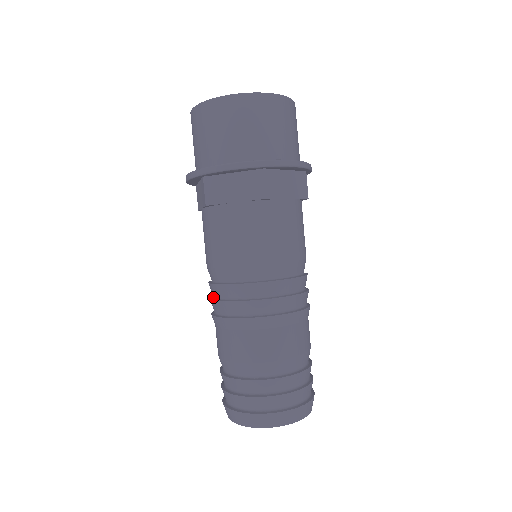
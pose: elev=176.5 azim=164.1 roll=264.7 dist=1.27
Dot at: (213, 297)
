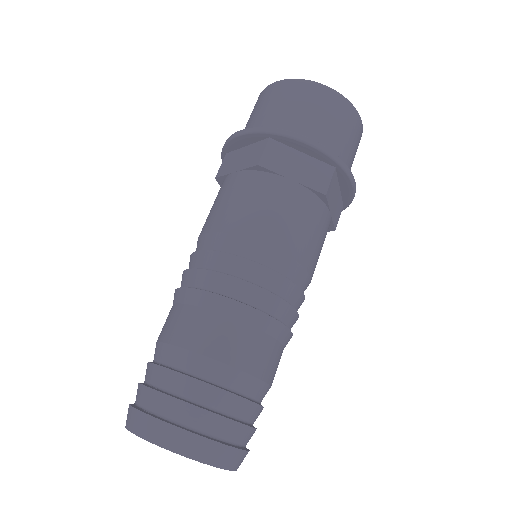
Dot at: occluded
